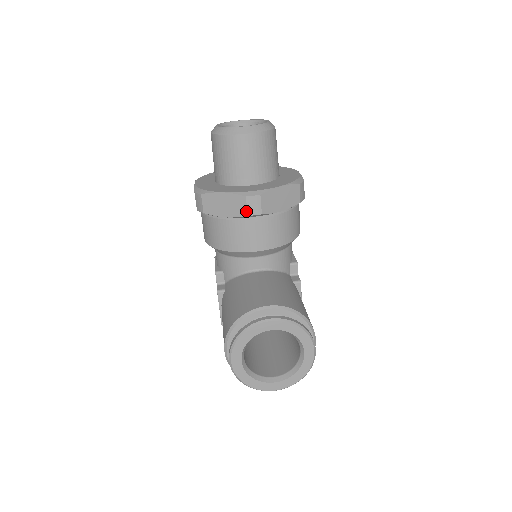
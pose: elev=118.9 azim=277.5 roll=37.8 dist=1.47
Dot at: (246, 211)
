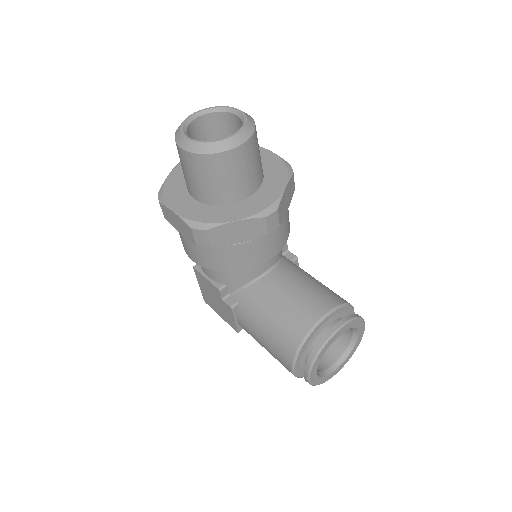
Dot at: (266, 230)
